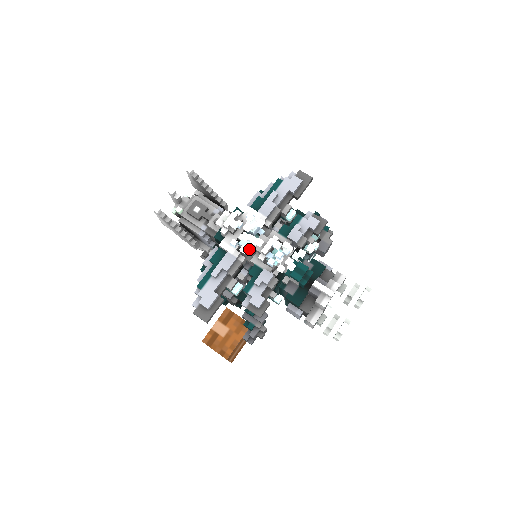
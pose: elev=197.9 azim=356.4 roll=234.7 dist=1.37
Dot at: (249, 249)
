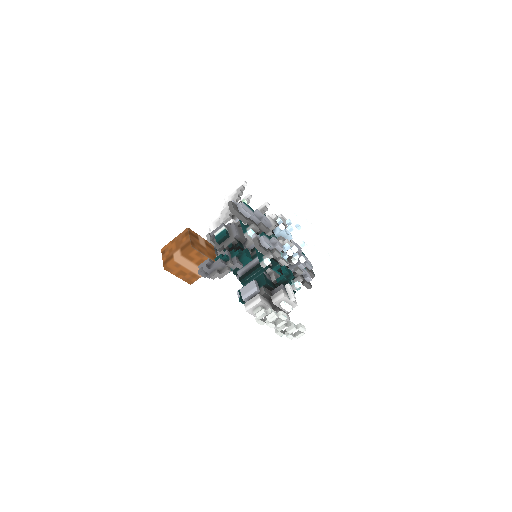
Dot at: (280, 233)
